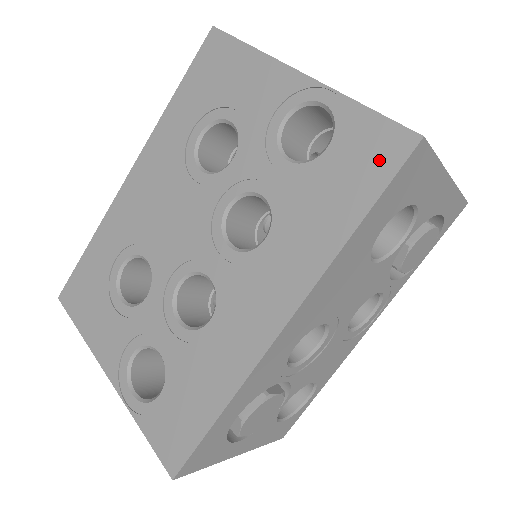
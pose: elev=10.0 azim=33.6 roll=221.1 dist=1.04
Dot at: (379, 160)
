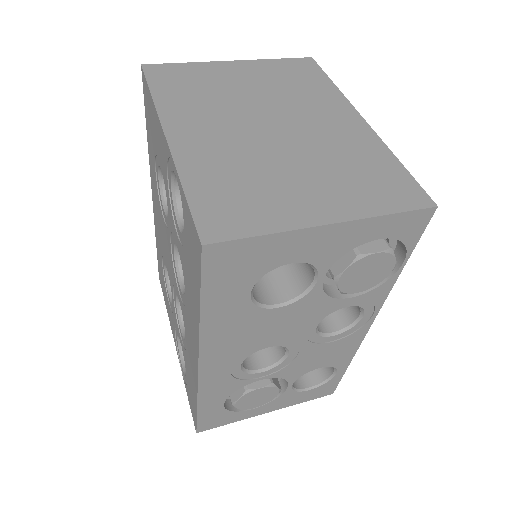
Dot at: (195, 255)
